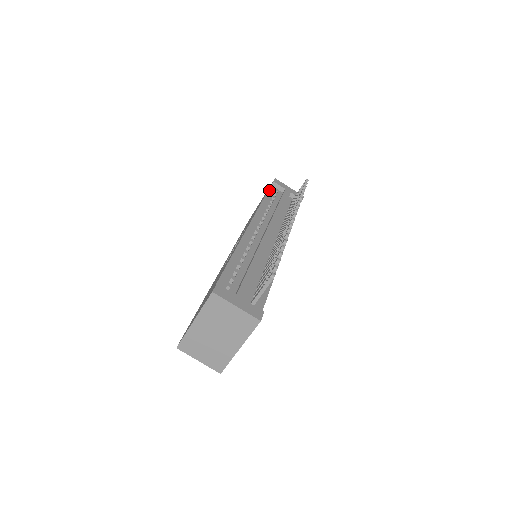
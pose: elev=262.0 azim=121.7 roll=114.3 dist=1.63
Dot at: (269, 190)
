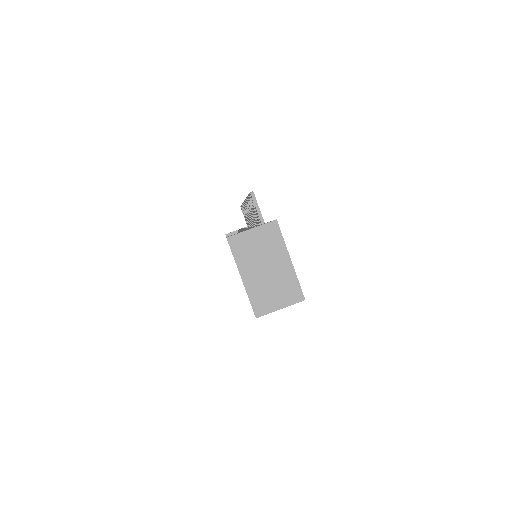
Dot at: occluded
